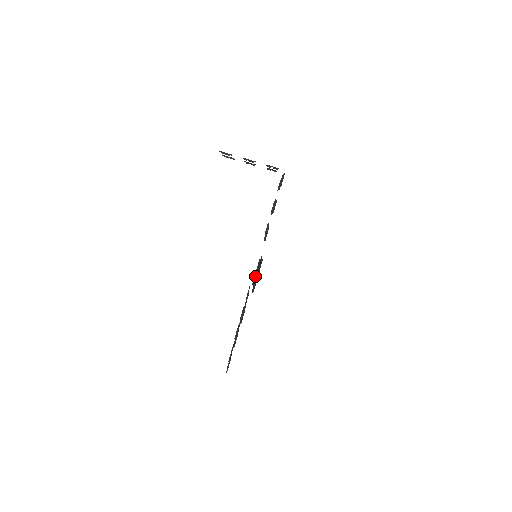
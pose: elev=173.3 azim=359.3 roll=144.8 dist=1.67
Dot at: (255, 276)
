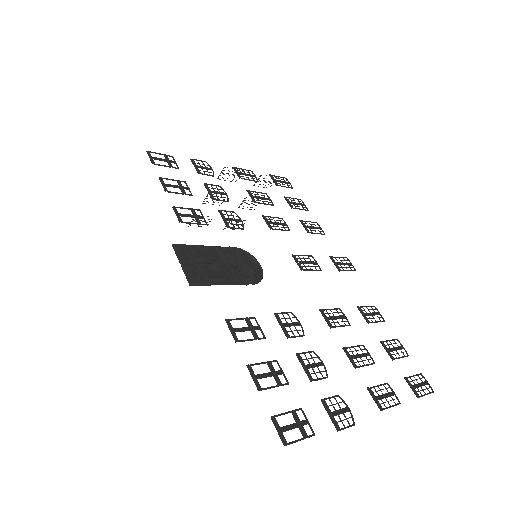
Dot at: (189, 265)
